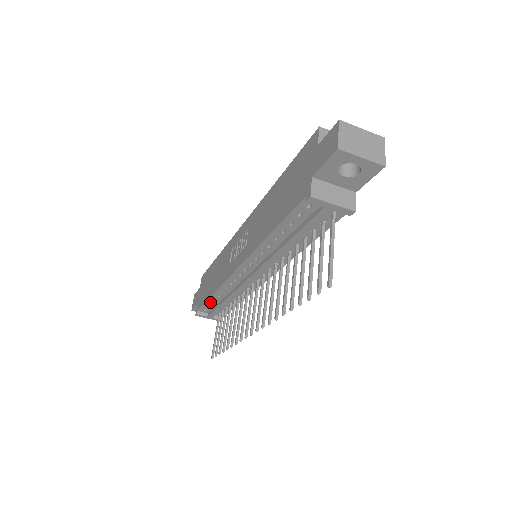
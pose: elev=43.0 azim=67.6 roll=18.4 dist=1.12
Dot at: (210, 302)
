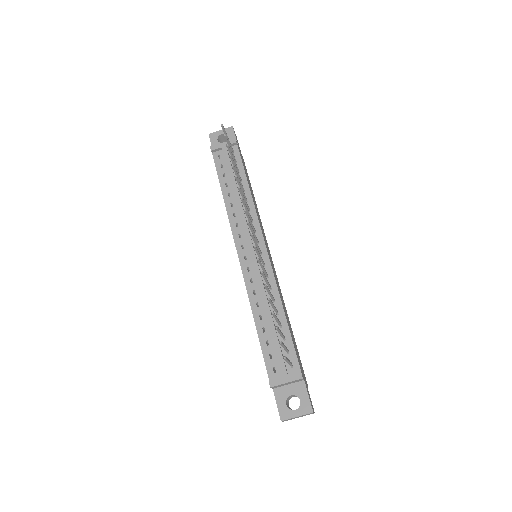
Dot at: (264, 341)
